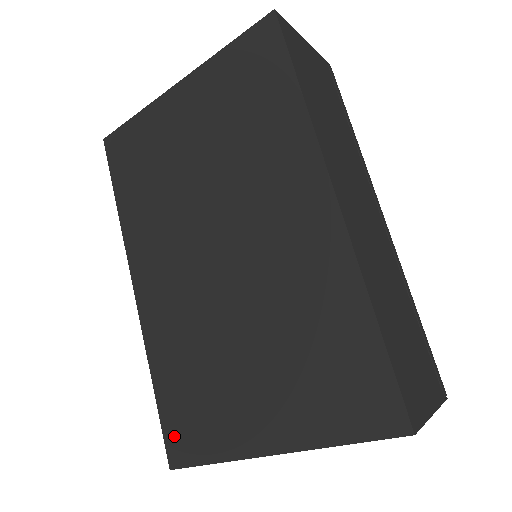
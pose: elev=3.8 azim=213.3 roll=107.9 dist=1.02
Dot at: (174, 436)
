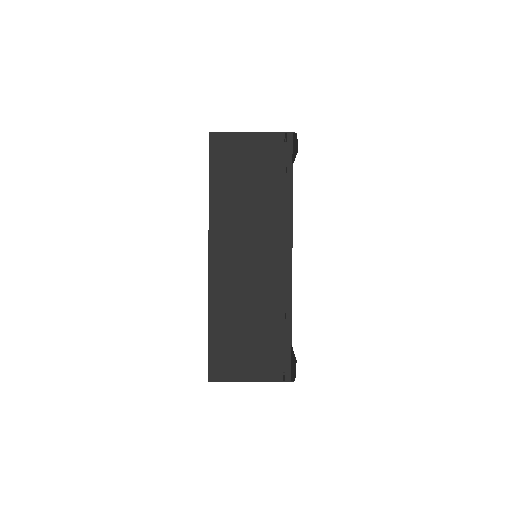
Dot at: occluded
